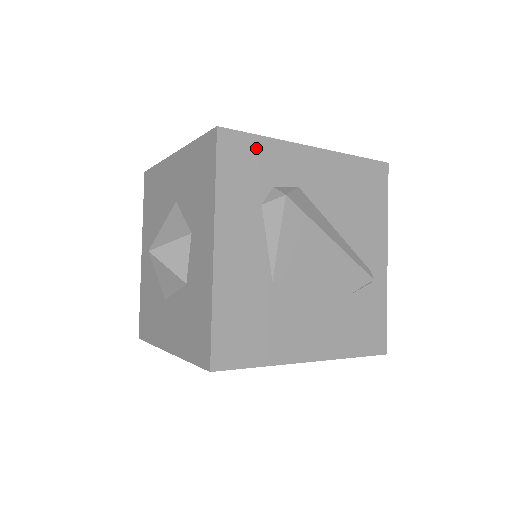
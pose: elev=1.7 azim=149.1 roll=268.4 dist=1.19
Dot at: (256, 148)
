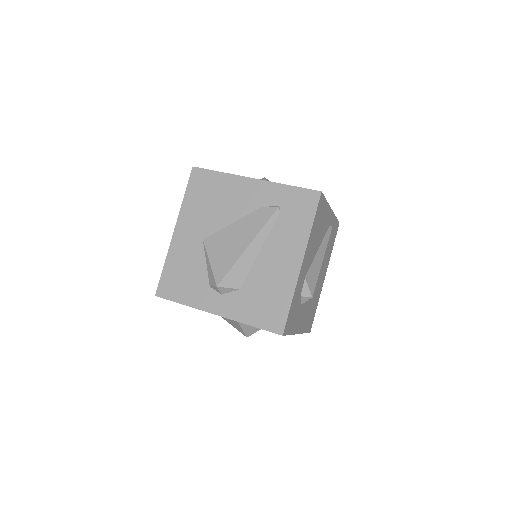
Dot at: (292, 308)
